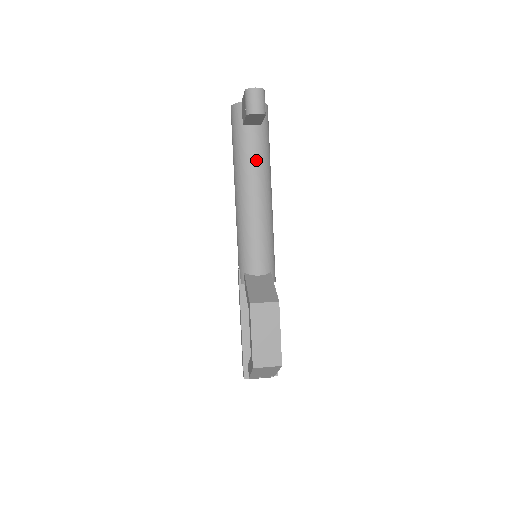
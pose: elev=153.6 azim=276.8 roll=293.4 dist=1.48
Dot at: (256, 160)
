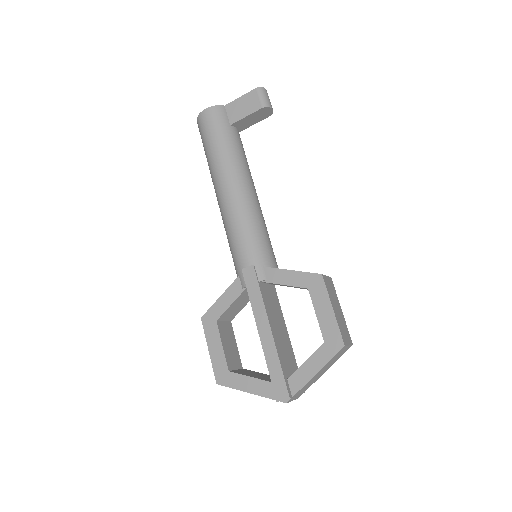
Dot at: (246, 159)
